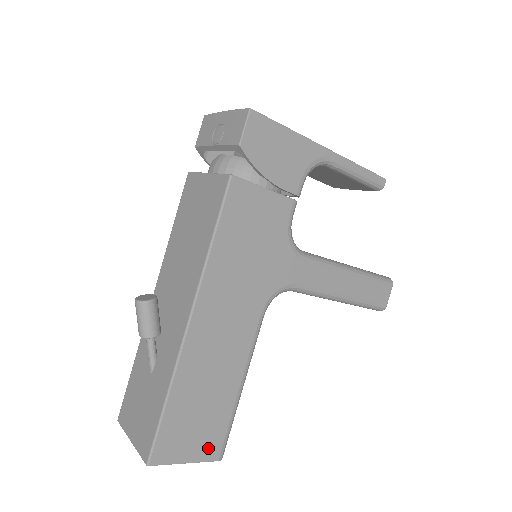
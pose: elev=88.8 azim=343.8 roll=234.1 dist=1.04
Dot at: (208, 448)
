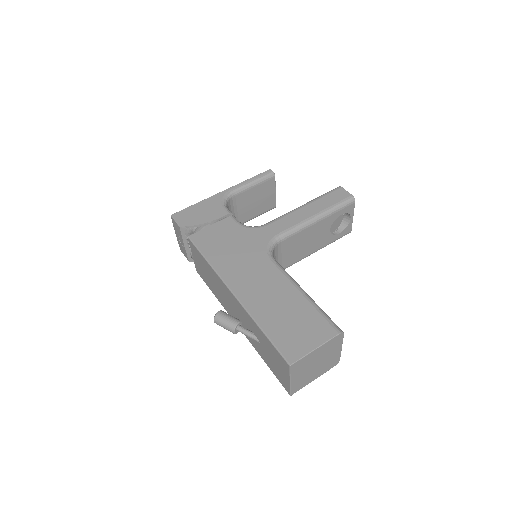
Dot at: (322, 333)
